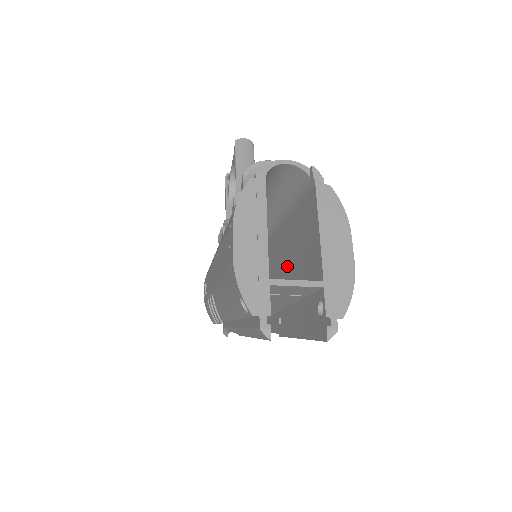
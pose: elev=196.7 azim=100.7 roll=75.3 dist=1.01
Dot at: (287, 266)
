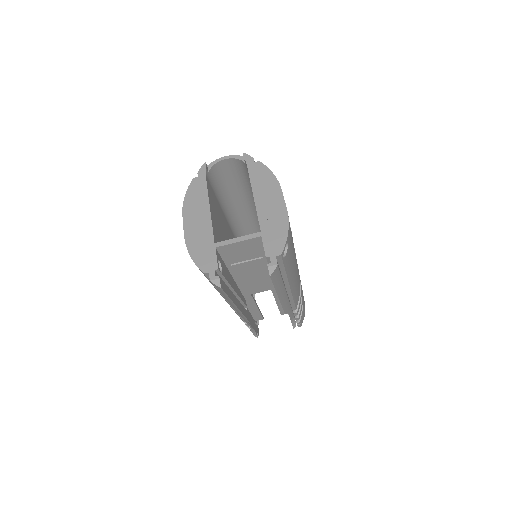
Dot at: occluded
